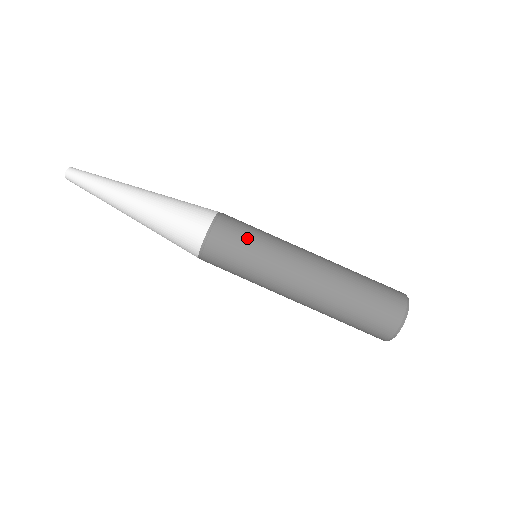
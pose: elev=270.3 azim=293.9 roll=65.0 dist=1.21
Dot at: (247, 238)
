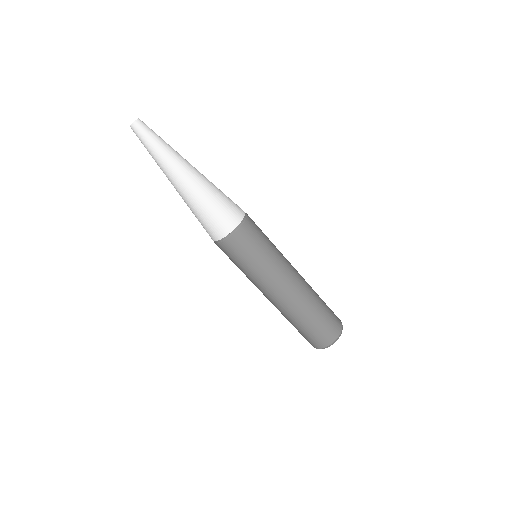
Dot at: (243, 261)
